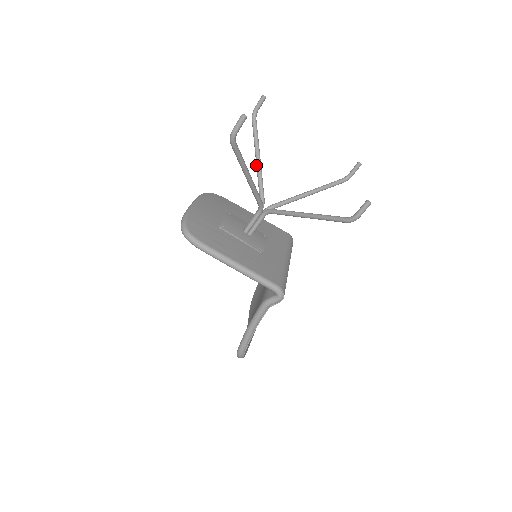
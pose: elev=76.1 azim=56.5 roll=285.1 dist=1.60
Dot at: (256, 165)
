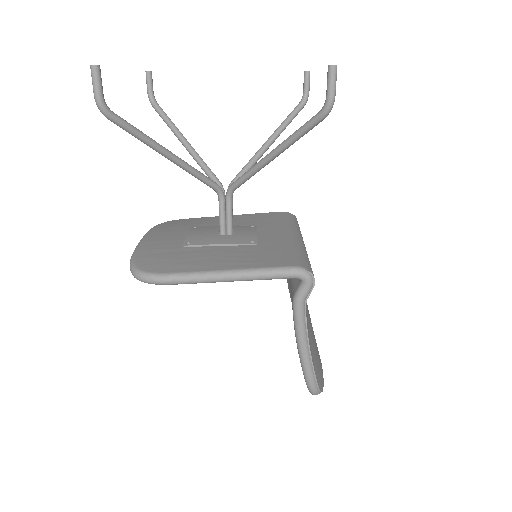
Dot at: occluded
